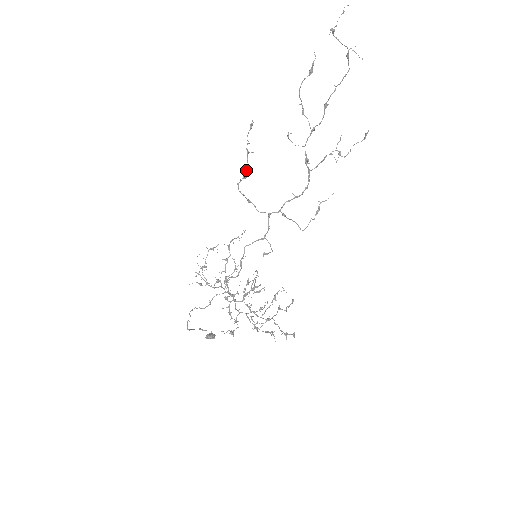
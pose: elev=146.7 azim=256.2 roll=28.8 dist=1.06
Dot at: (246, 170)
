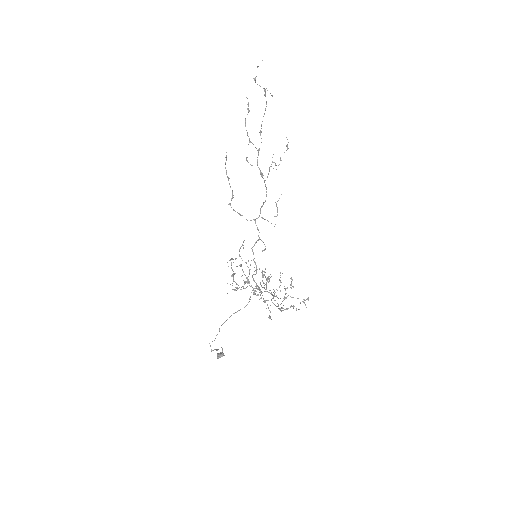
Dot at: (232, 192)
